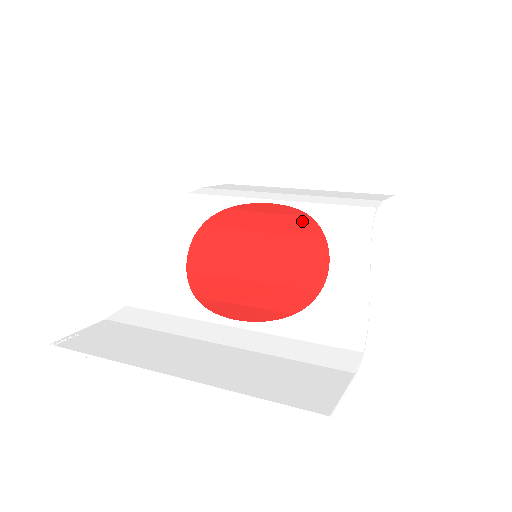
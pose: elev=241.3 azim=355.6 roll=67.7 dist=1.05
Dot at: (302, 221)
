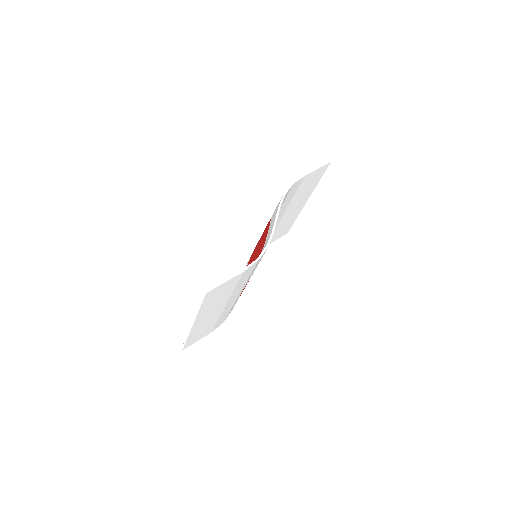
Dot at: occluded
